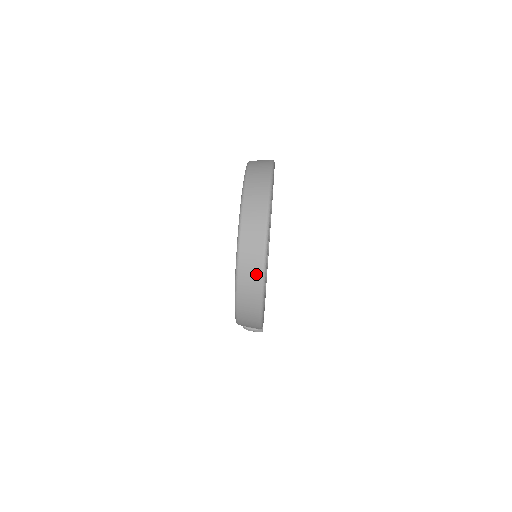
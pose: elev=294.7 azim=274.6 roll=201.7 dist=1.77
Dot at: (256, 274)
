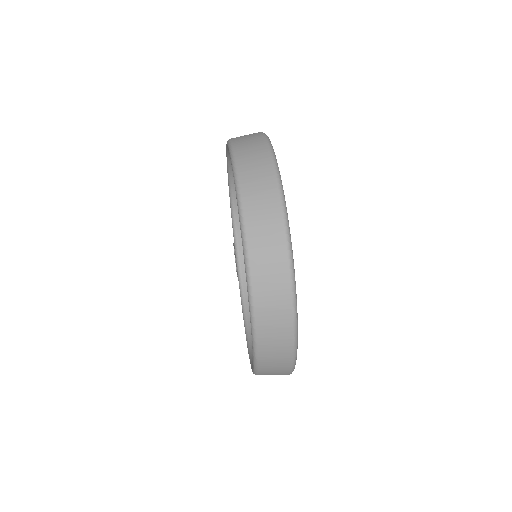
Dot at: (282, 373)
